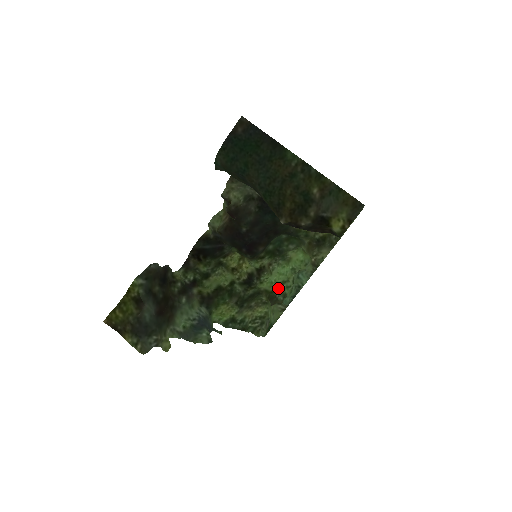
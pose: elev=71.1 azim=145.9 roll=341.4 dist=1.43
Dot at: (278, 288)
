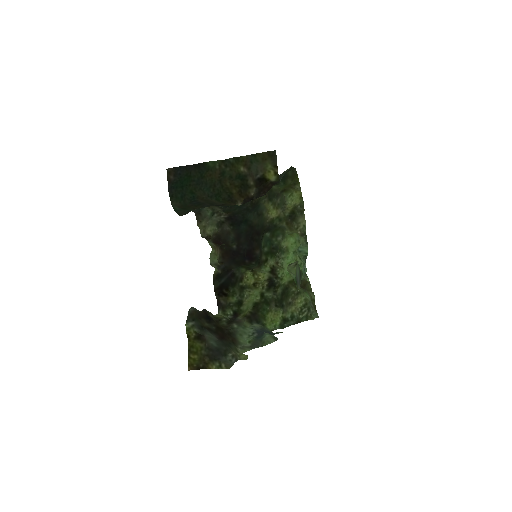
Dot at: occluded
